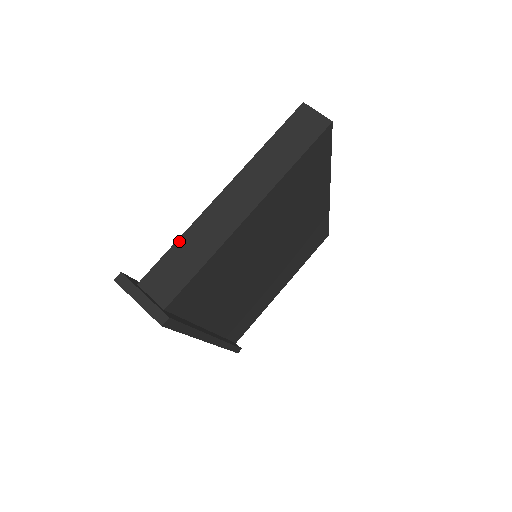
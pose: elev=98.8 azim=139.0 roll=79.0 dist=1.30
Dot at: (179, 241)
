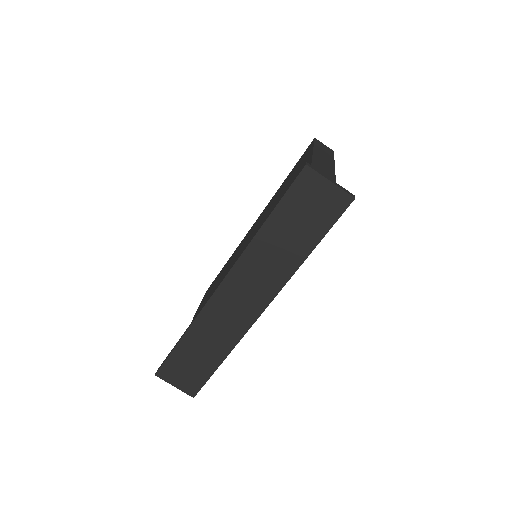
Dot at: occluded
